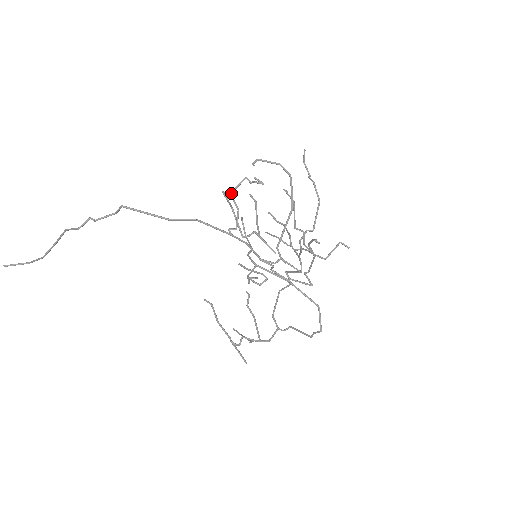
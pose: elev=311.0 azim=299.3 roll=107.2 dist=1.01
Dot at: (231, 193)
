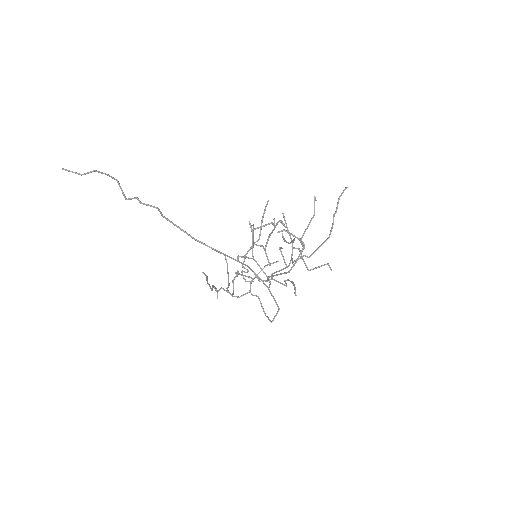
Dot at: occluded
